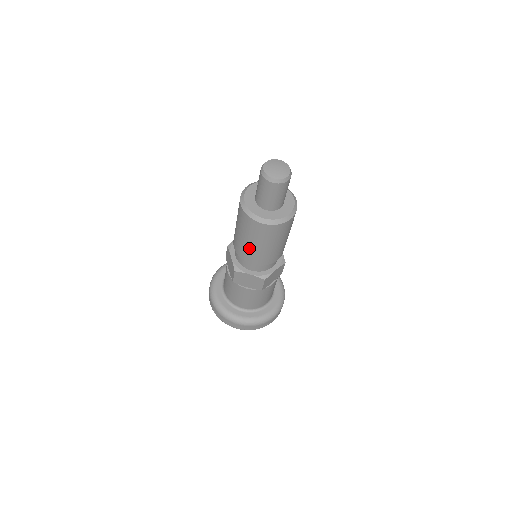
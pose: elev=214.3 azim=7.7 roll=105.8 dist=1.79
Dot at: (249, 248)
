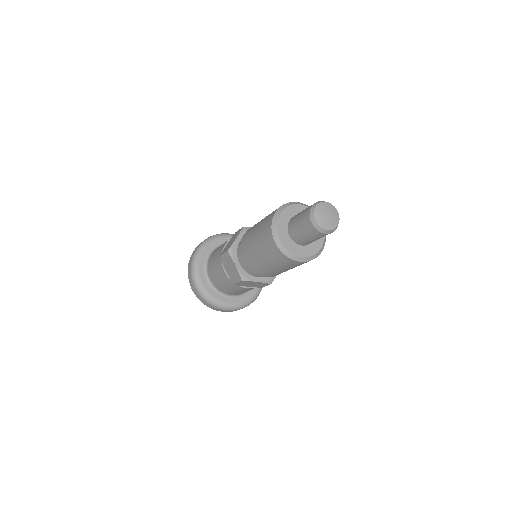
Dot at: (251, 248)
